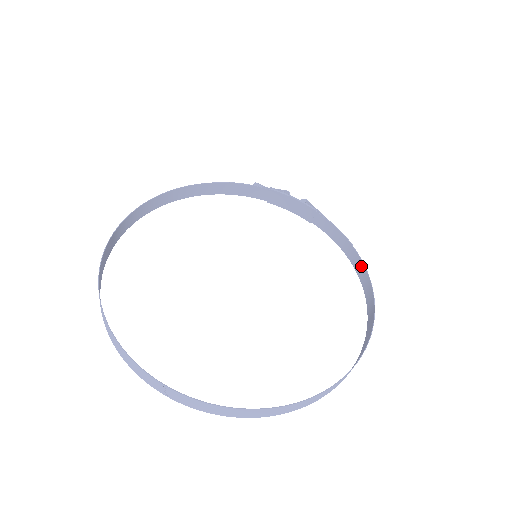
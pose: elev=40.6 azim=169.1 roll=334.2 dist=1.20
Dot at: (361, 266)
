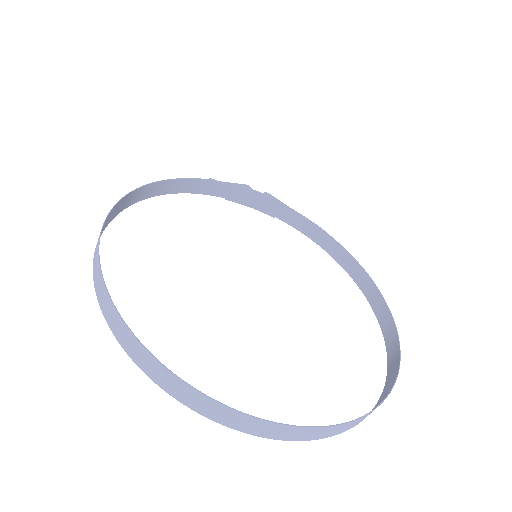
Dot at: (343, 253)
